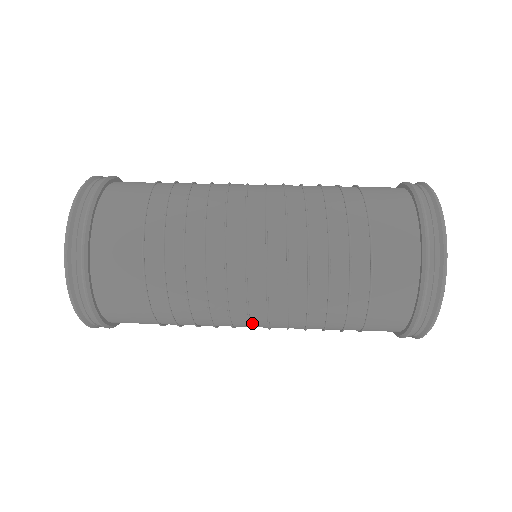
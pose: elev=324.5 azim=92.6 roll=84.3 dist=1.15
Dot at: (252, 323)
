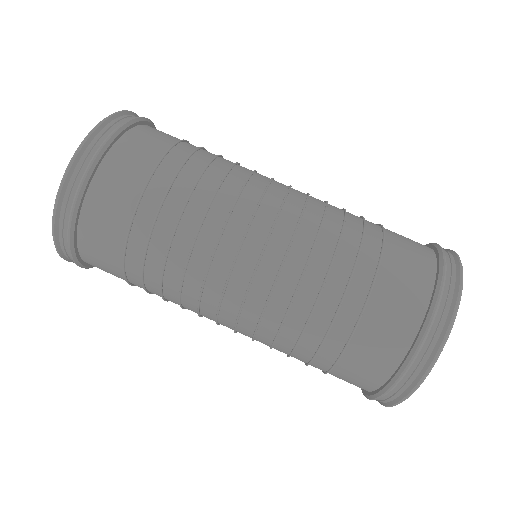
Dot at: occluded
